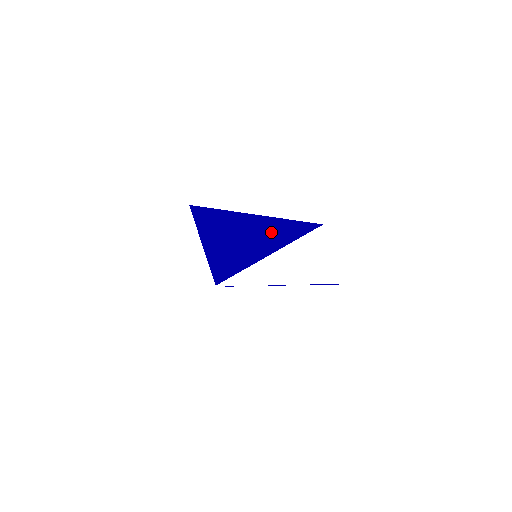
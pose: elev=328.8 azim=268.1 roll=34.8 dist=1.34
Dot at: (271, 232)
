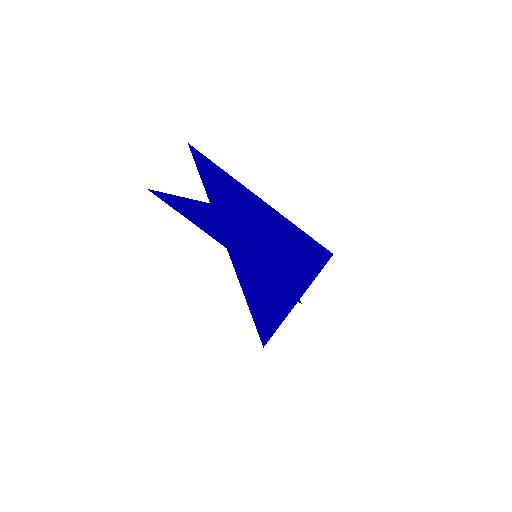
Dot at: (280, 241)
